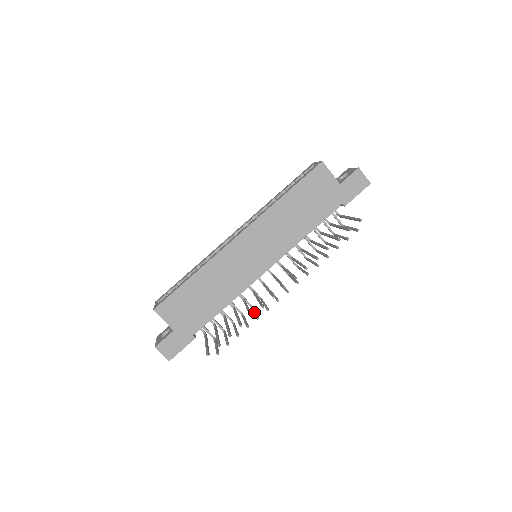
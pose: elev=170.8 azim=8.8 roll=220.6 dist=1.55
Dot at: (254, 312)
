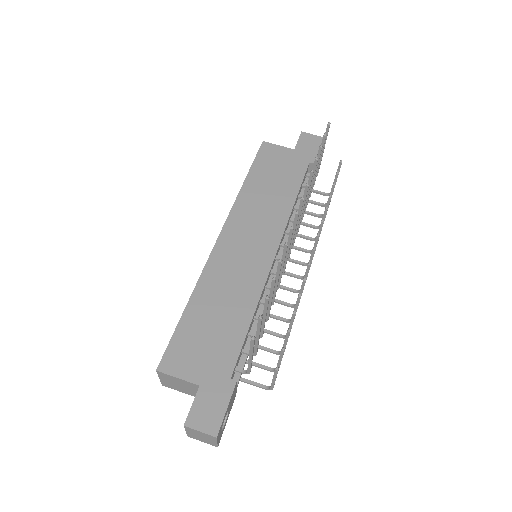
Dot at: occluded
